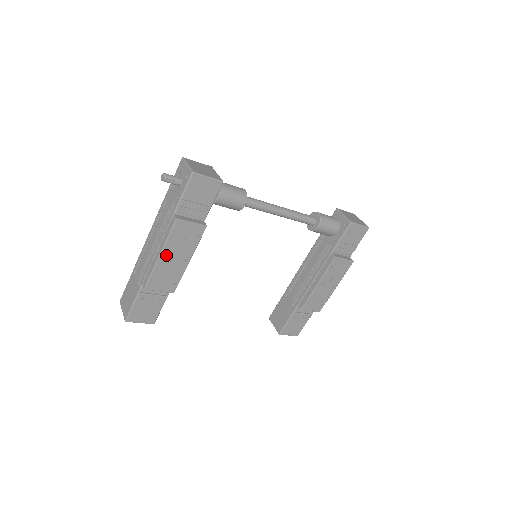
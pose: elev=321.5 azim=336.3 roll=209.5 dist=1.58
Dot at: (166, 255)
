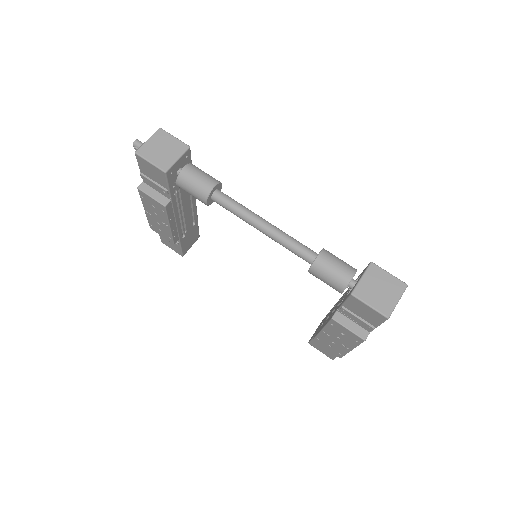
Dot at: (149, 212)
